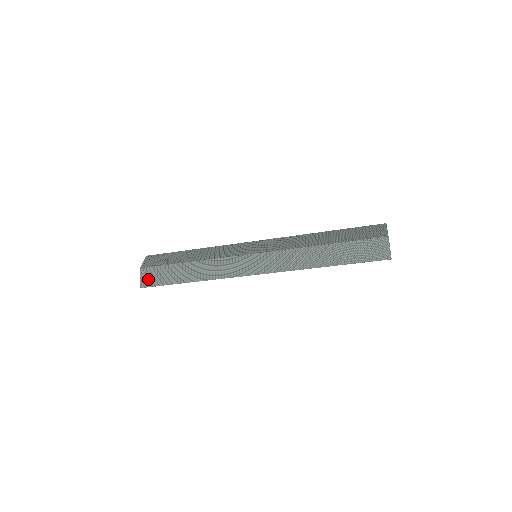
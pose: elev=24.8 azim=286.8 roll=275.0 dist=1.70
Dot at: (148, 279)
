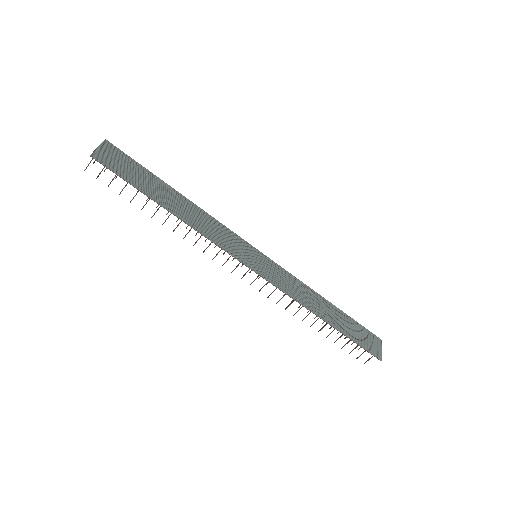
Dot at: (110, 158)
